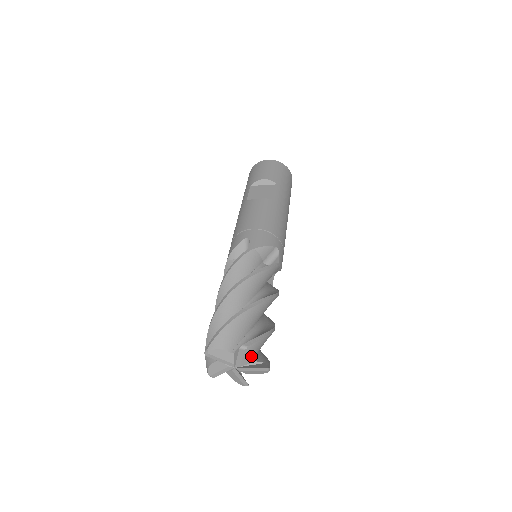
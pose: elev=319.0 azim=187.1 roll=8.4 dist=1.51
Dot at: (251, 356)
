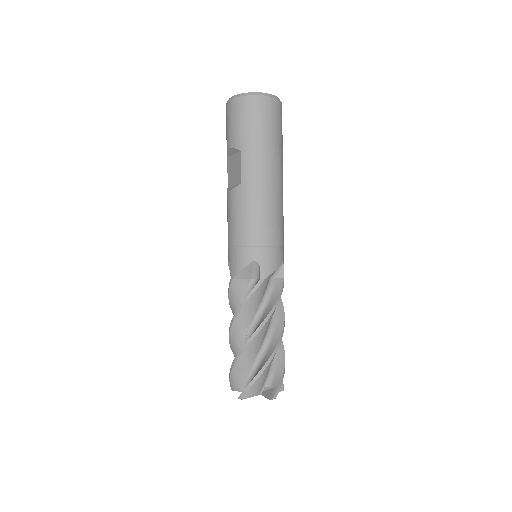
Dot at: (253, 396)
